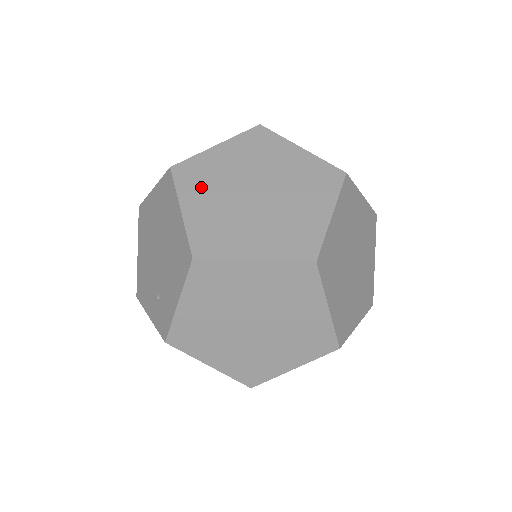
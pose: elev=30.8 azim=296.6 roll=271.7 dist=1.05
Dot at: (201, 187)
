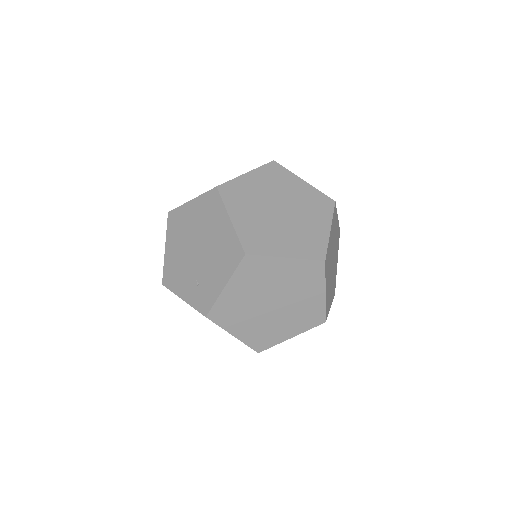
Dot at: (241, 203)
